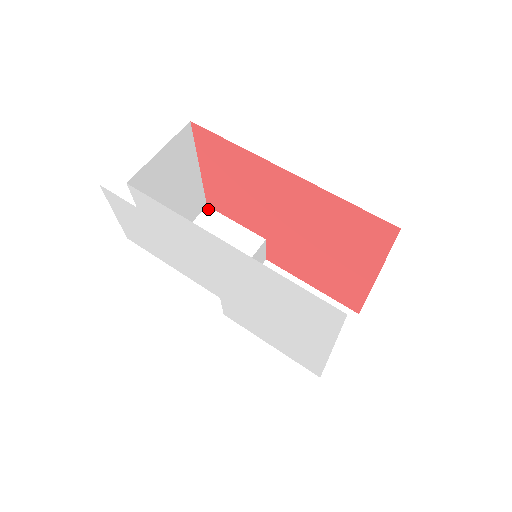
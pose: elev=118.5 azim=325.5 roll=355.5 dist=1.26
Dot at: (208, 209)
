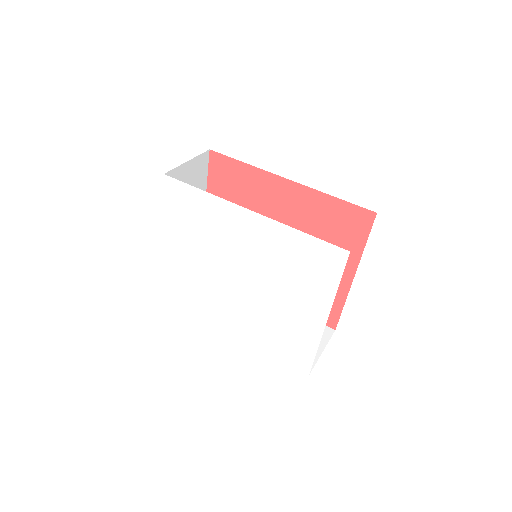
Dot at: occluded
